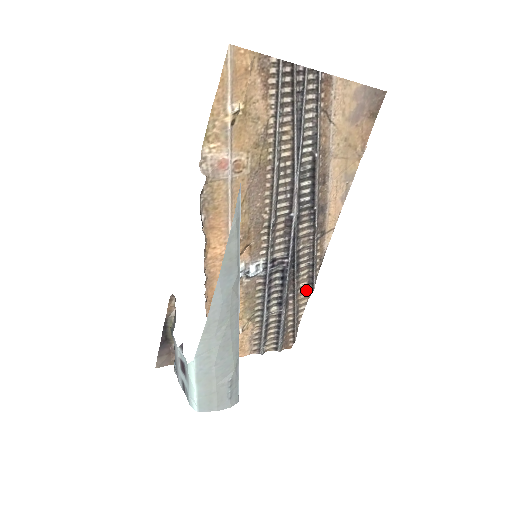
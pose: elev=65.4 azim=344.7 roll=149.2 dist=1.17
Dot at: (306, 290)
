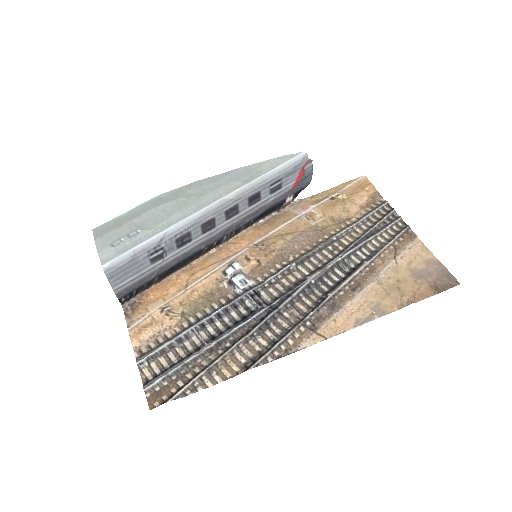
Dot at: (242, 364)
